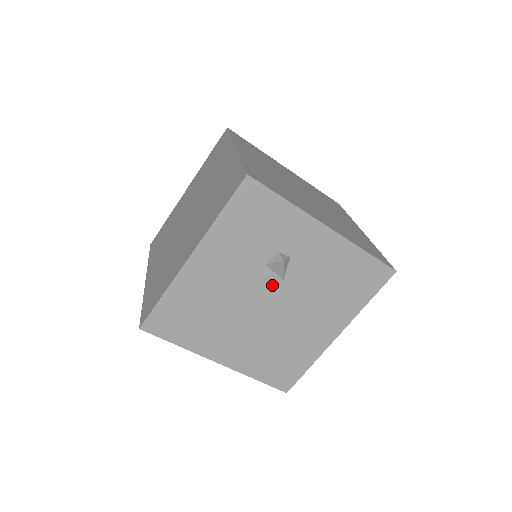
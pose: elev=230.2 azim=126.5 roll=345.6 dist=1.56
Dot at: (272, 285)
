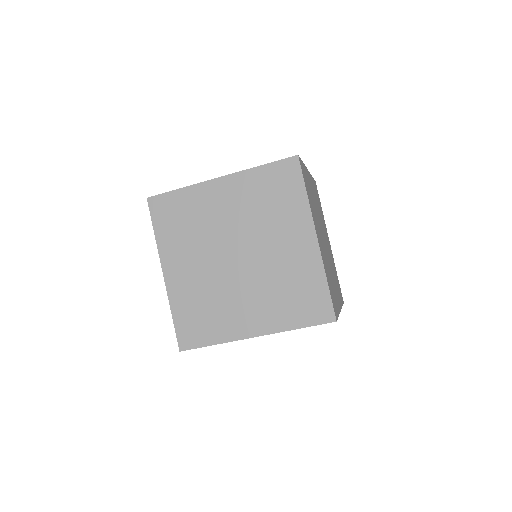
Dot at: occluded
